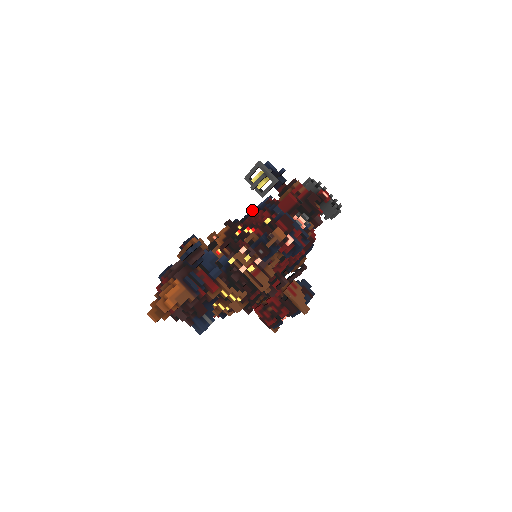
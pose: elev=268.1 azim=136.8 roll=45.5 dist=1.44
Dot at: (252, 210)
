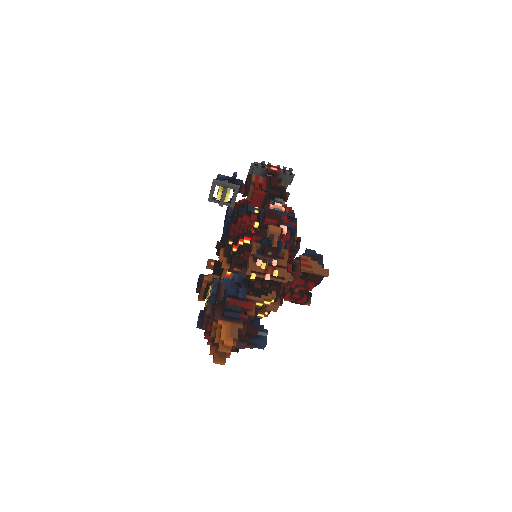
Dot at: (228, 221)
